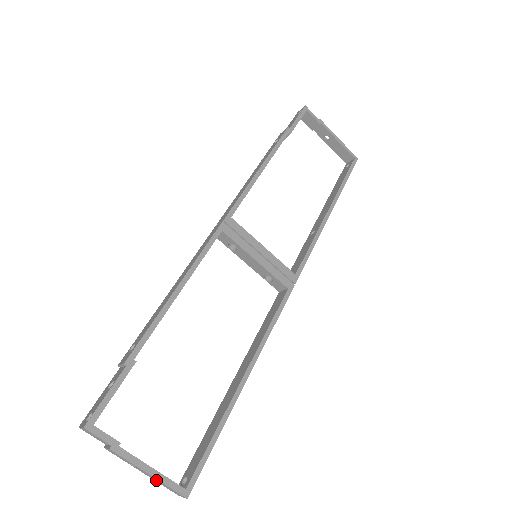
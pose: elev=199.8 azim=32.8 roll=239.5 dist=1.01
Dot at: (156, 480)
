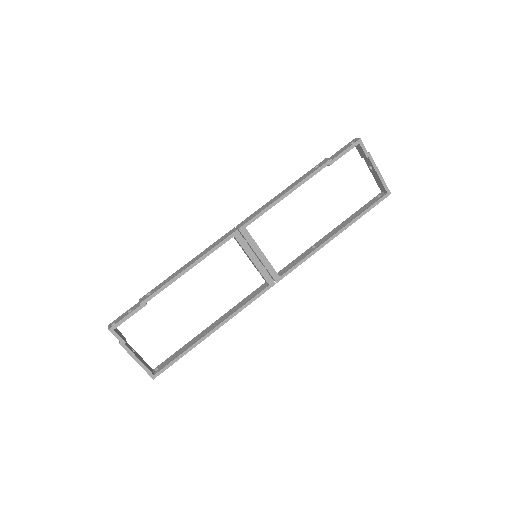
Dot at: (141, 364)
